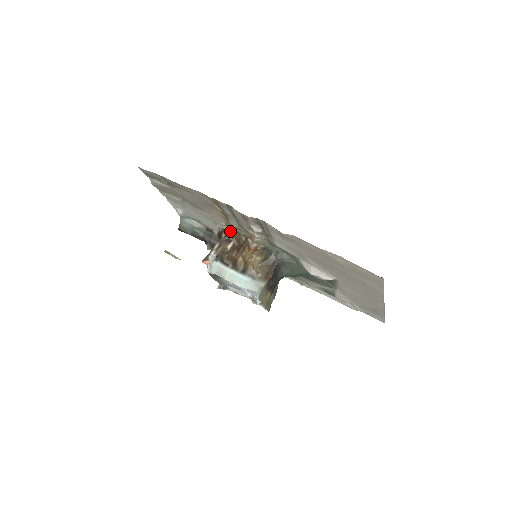
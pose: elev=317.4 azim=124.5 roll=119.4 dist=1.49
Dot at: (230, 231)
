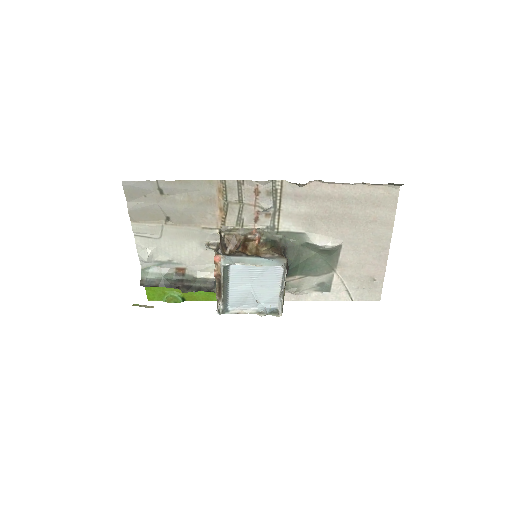
Dot at: (225, 236)
